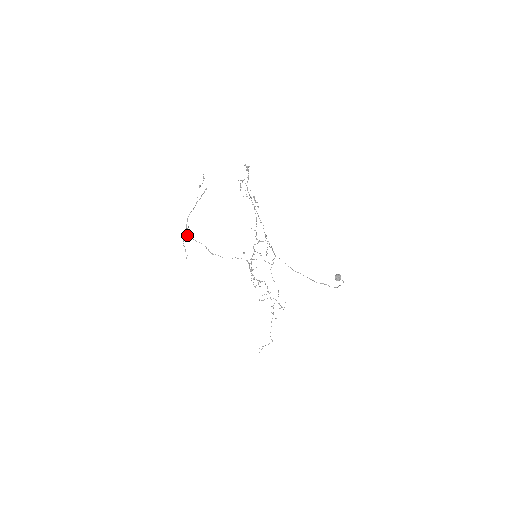
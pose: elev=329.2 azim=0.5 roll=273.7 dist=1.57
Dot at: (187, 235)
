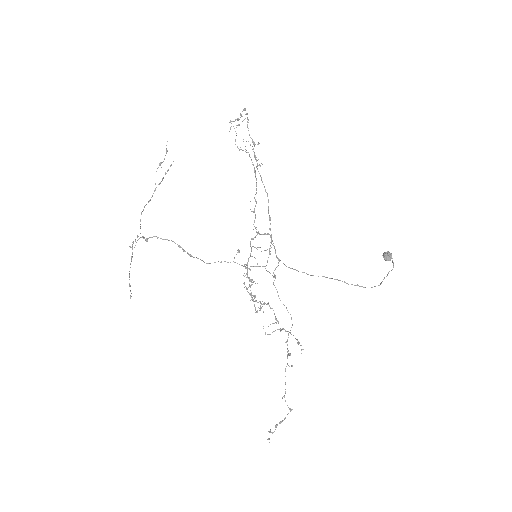
Dot at: (143, 236)
